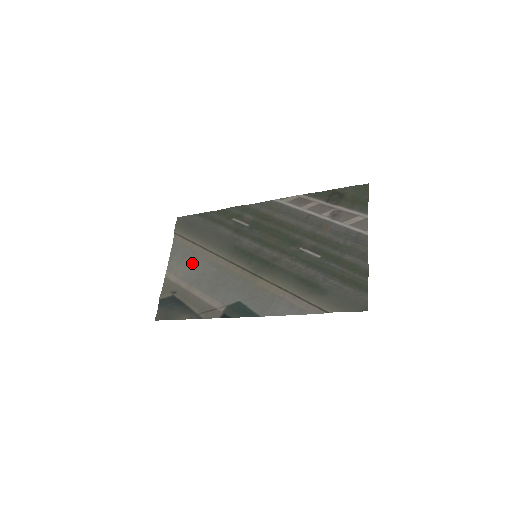
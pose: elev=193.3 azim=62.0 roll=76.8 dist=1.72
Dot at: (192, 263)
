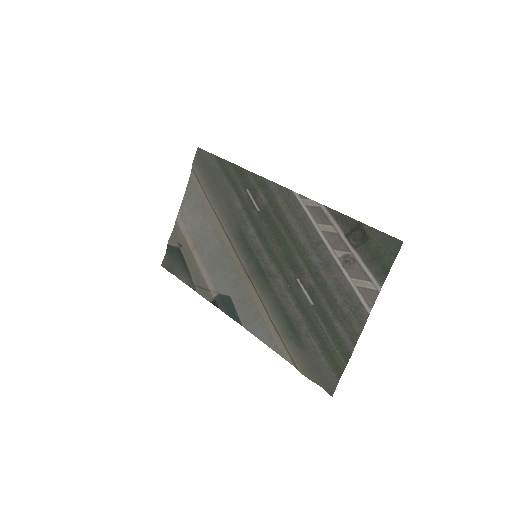
Dot at: (201, 220)
